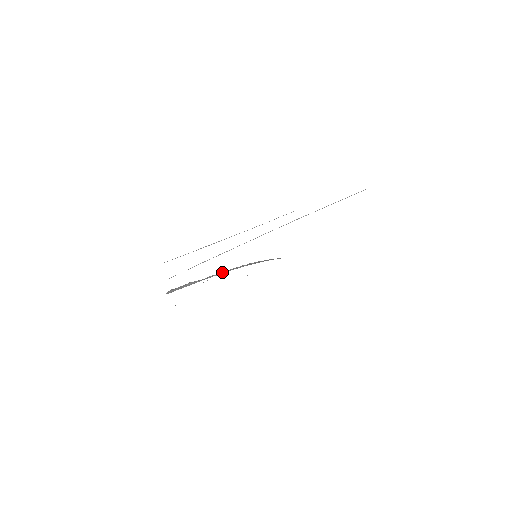
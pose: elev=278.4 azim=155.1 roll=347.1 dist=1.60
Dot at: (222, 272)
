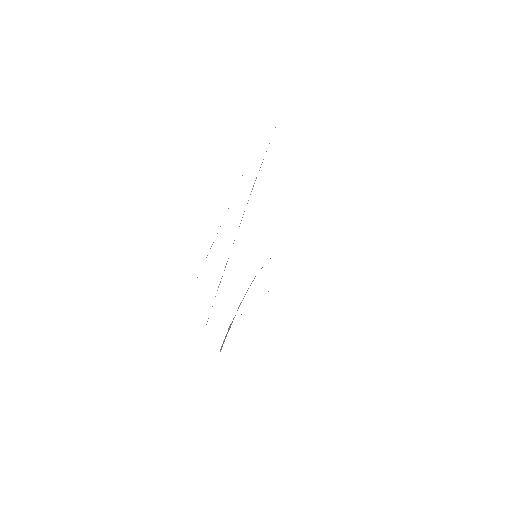
Dot at: occluded
